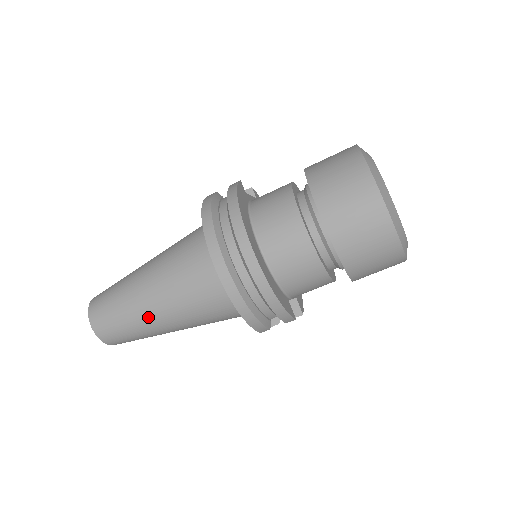
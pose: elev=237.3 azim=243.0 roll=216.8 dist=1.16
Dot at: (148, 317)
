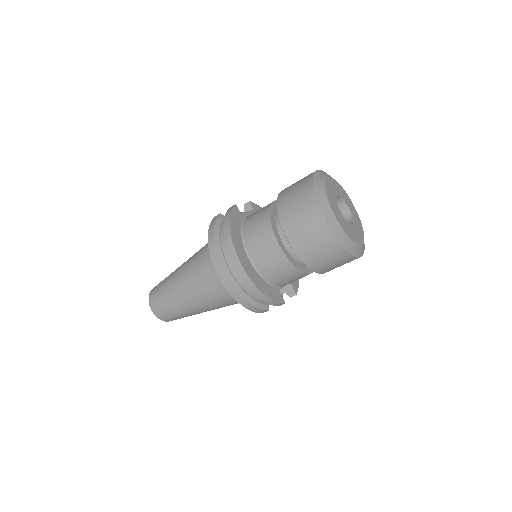
Dot at: (187, 305)
